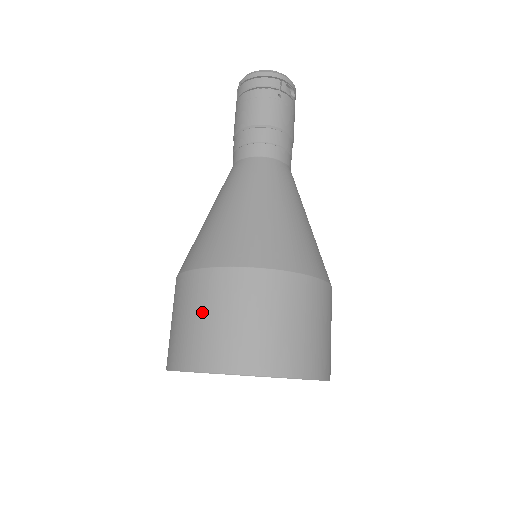
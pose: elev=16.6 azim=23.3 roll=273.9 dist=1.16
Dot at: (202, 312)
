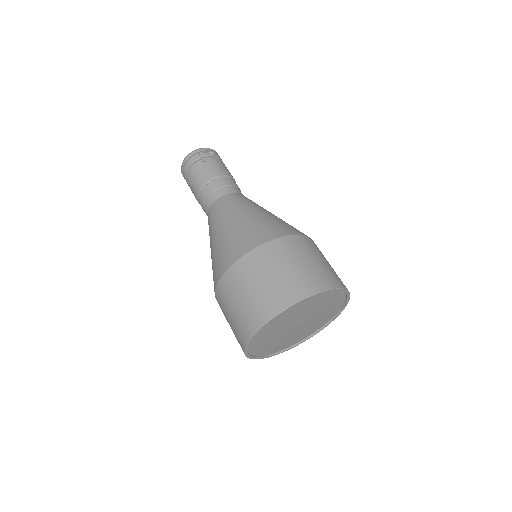
Dot at: (232, 306)
